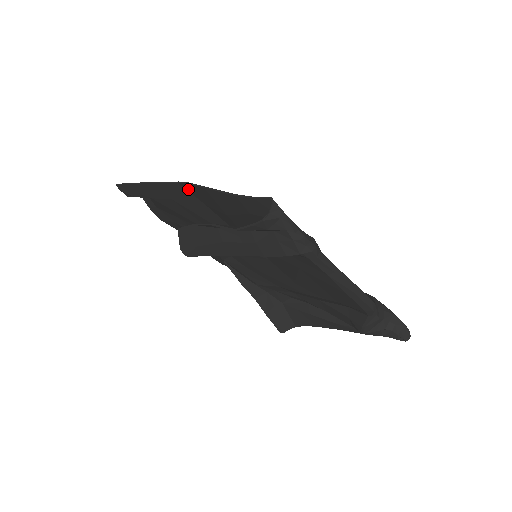
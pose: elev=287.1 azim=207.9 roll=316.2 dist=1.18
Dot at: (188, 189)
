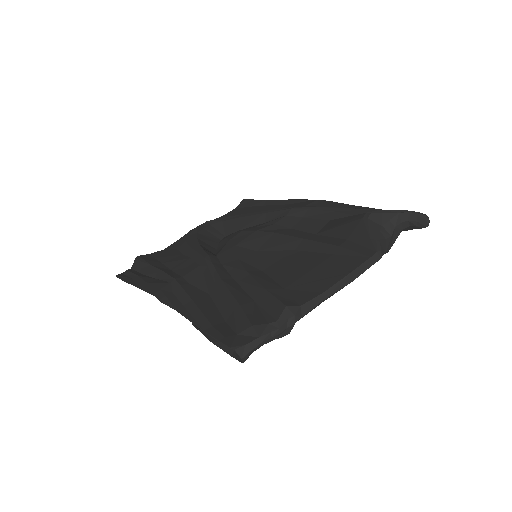
Dot at: (165, 293)
